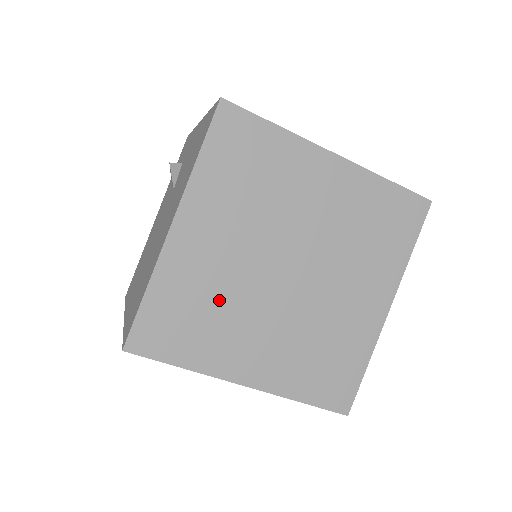
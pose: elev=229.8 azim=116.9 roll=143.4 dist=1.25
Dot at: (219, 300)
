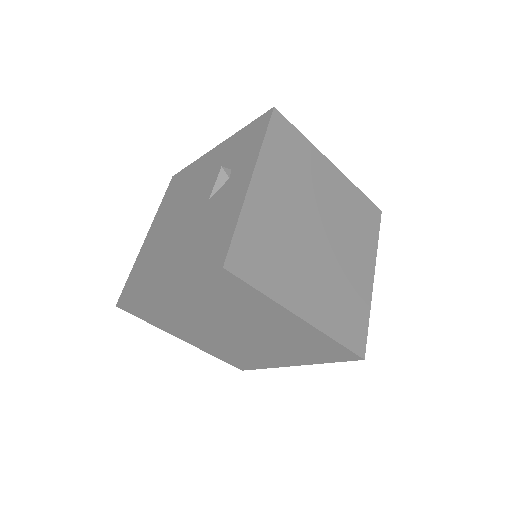
Dot at: (182, 319)
